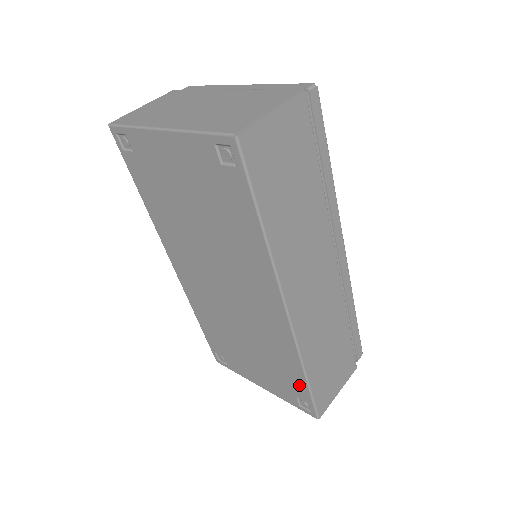
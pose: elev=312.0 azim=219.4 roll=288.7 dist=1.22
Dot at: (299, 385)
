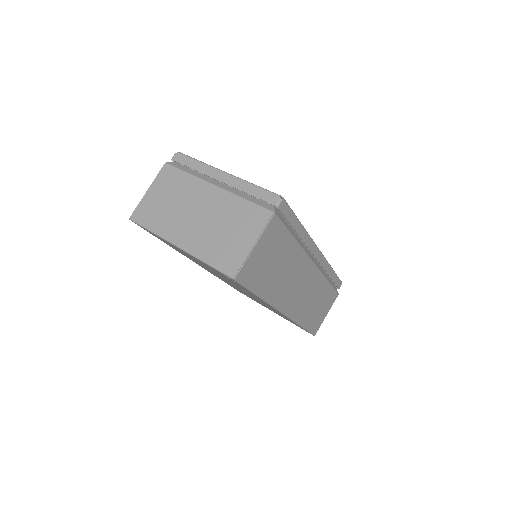
Dot at: (299, 326)
